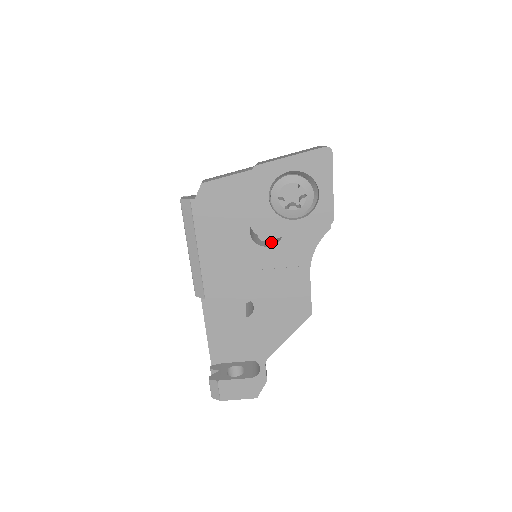
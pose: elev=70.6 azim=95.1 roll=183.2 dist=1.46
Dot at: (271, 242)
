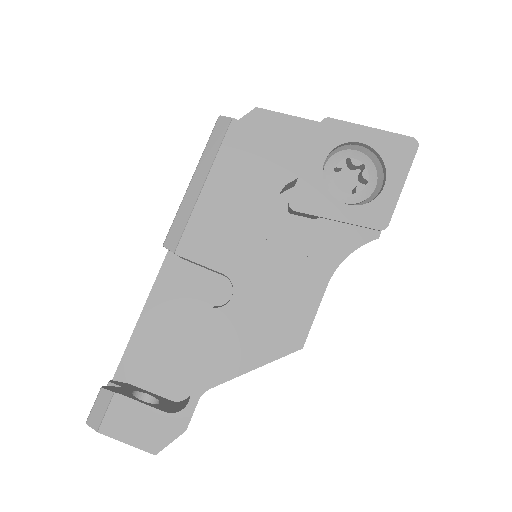
Dot at: occluded
